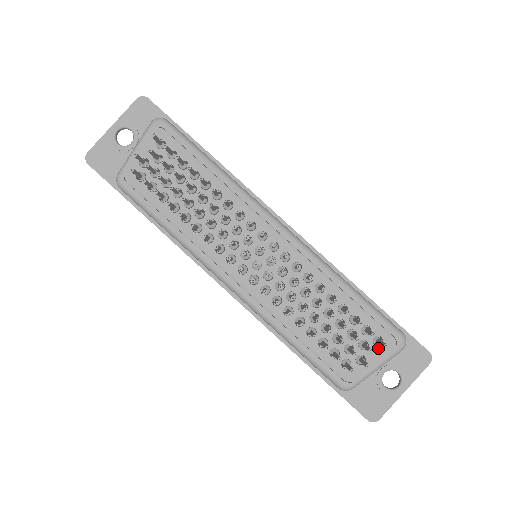
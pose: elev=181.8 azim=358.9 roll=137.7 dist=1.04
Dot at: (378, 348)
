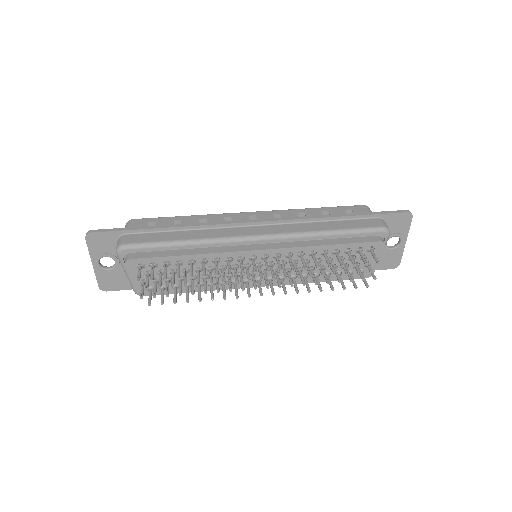
Dot at: (374, 252)
